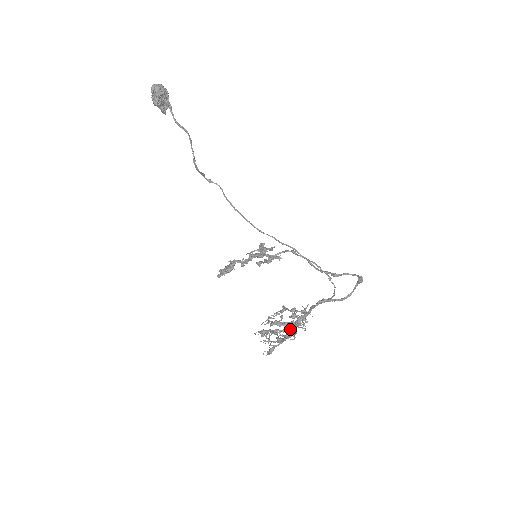
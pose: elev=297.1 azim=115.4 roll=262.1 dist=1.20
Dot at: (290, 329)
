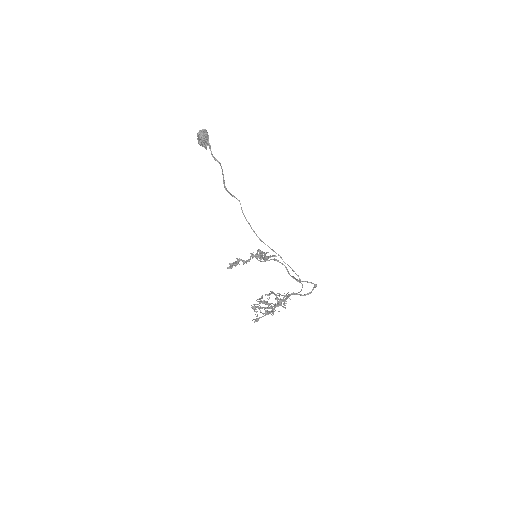
Dot at: occluded
